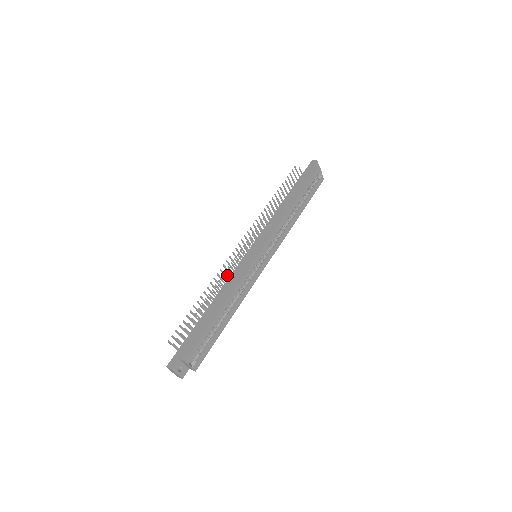
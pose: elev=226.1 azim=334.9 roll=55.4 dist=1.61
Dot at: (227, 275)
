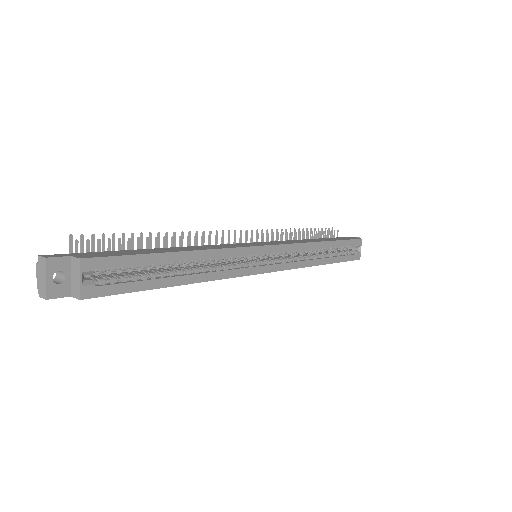
Dot at: (208, 243)
